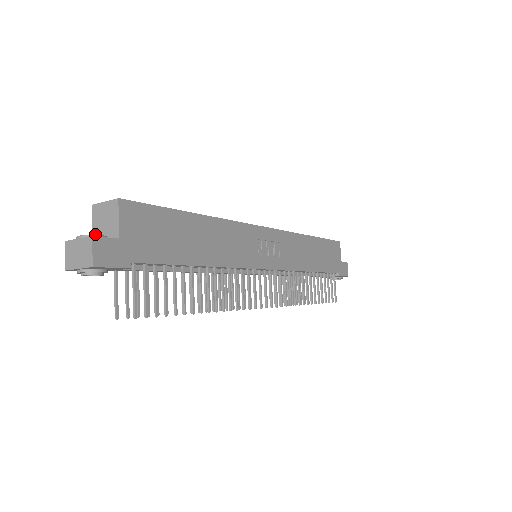
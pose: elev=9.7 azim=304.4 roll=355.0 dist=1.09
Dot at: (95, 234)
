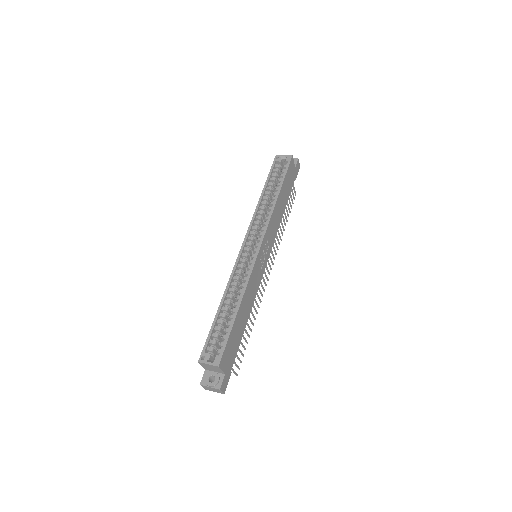
Dot at: (206, 369)
